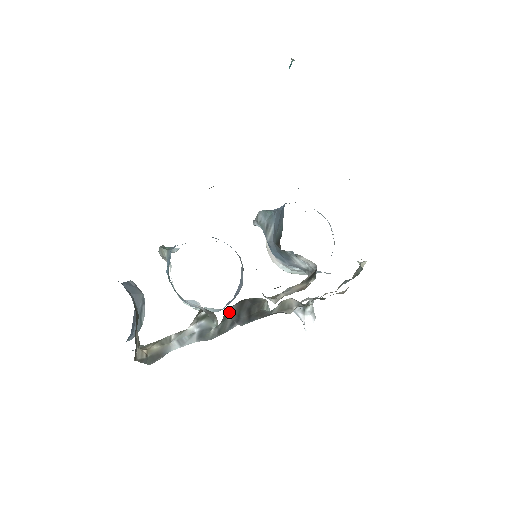
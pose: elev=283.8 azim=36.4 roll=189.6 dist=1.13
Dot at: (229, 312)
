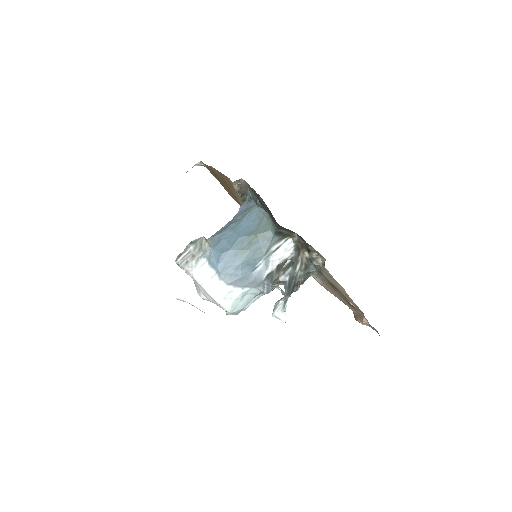
Dot at: occluded
